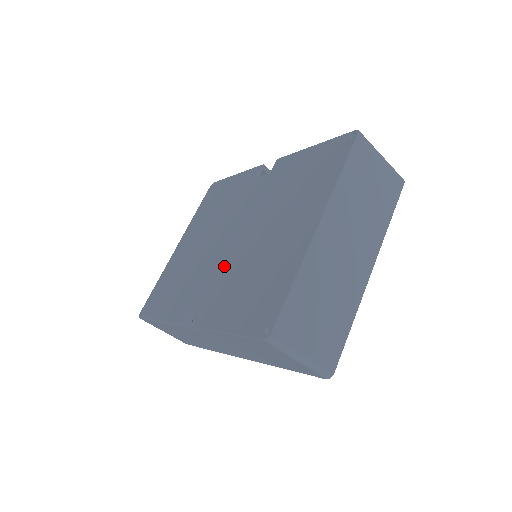
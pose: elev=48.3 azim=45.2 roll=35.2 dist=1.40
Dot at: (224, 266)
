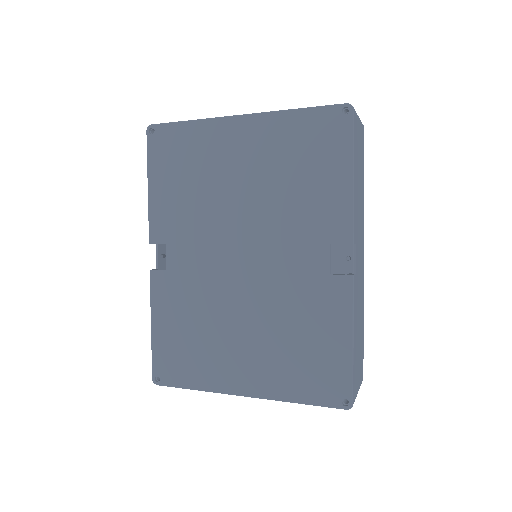
Dot at: (208, 274)
